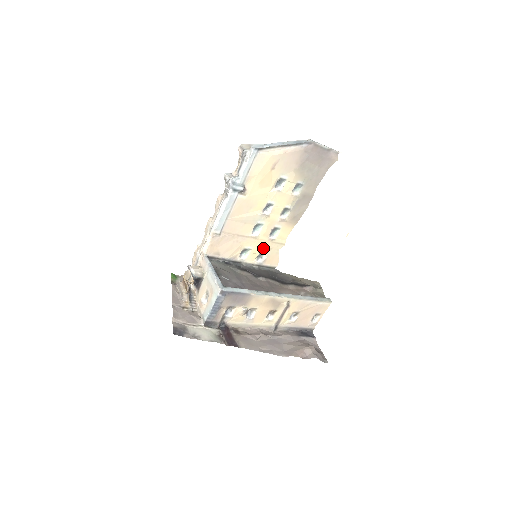
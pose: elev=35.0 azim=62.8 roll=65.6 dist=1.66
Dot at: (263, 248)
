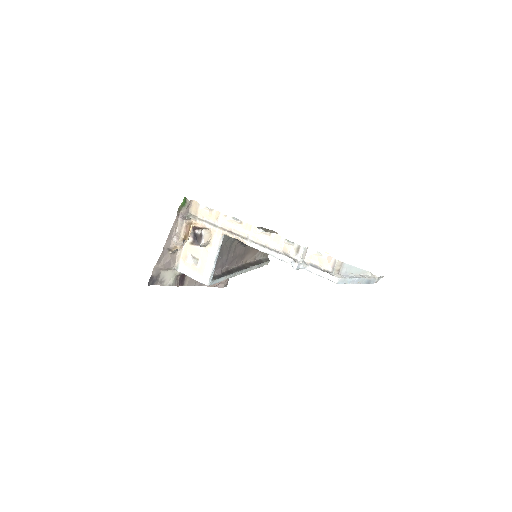
Dot at: occluded
